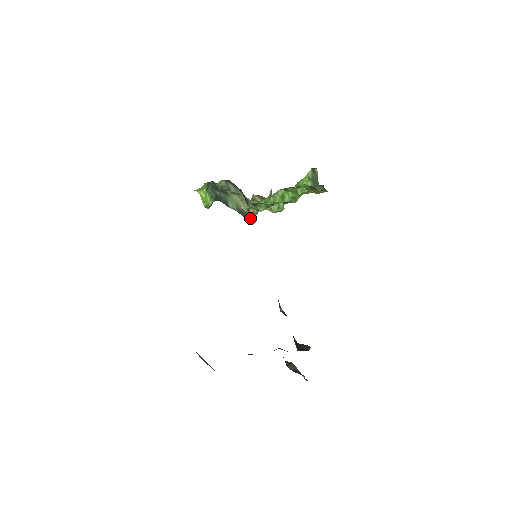
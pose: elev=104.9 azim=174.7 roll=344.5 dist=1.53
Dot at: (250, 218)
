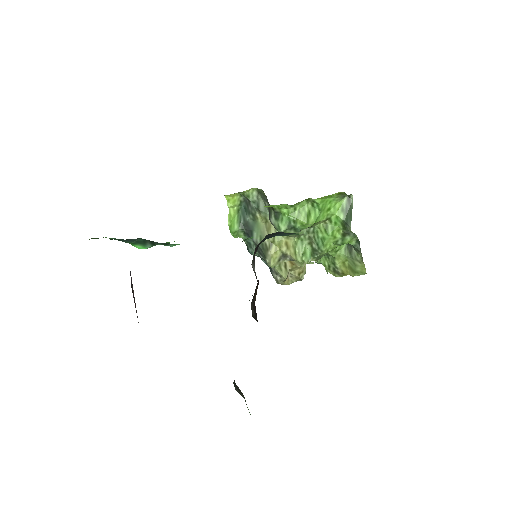
Dot at: (270, 259)
